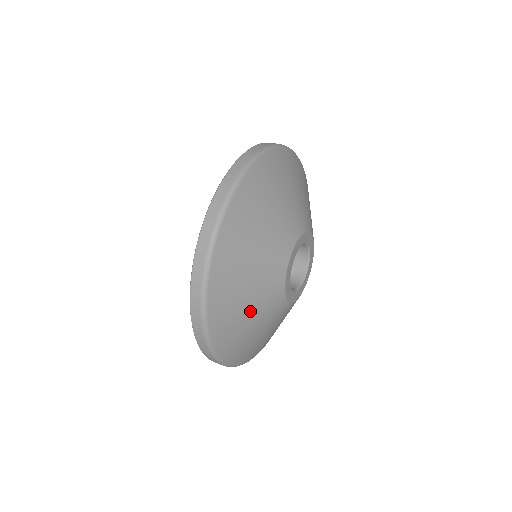
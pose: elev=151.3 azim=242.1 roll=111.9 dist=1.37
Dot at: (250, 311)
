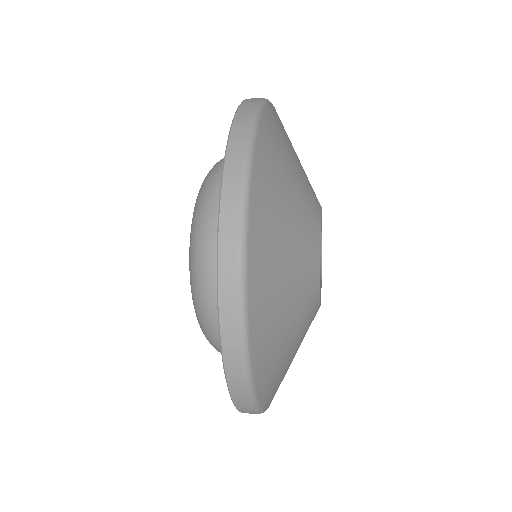
Dot at: (289, 236)
